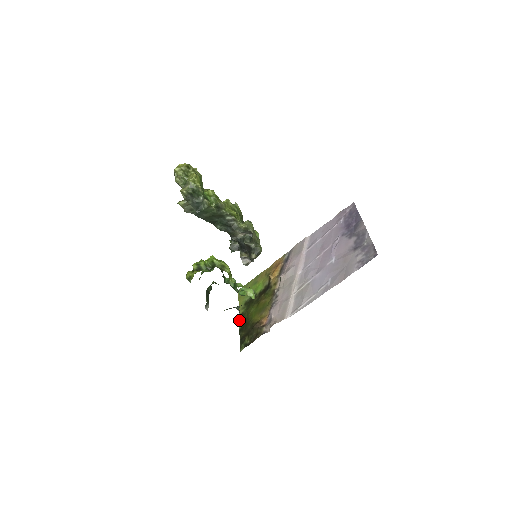
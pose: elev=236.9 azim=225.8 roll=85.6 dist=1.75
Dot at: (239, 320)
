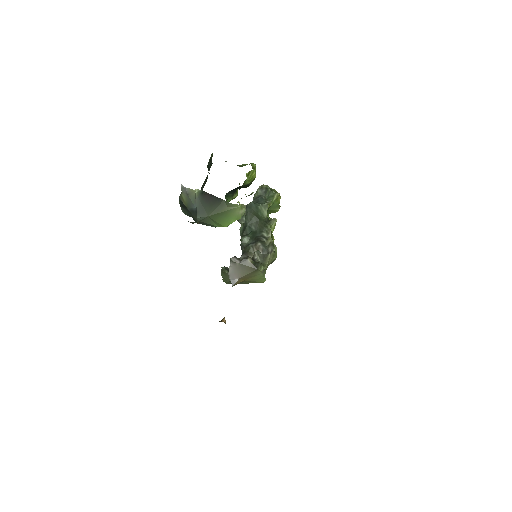
Dot at: occluded
